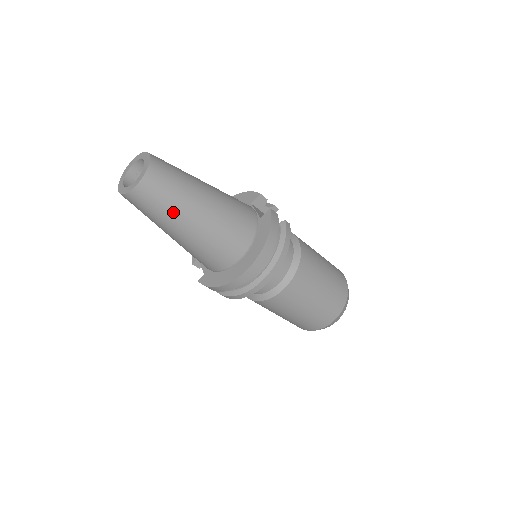
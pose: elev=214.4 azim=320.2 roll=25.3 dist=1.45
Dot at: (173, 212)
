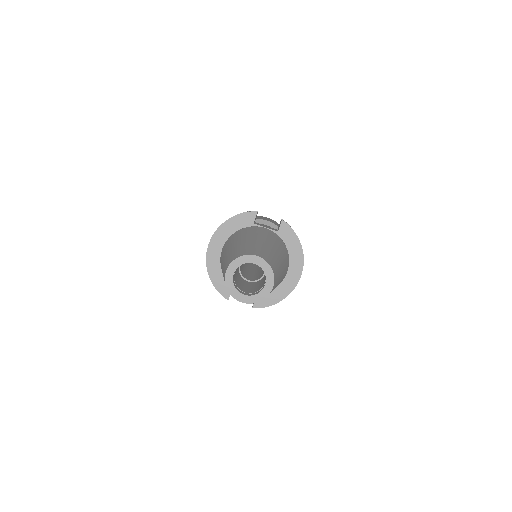
Dot at: occluded
